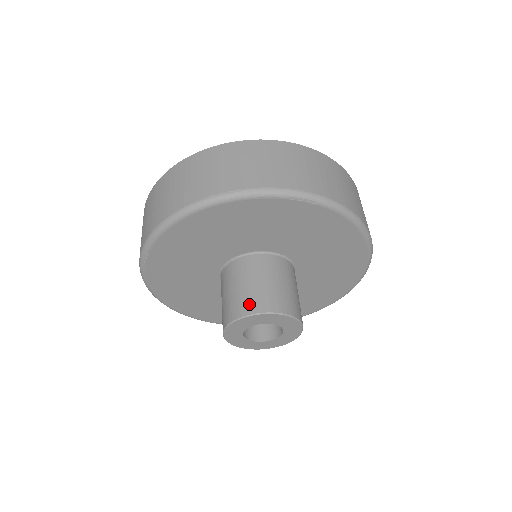
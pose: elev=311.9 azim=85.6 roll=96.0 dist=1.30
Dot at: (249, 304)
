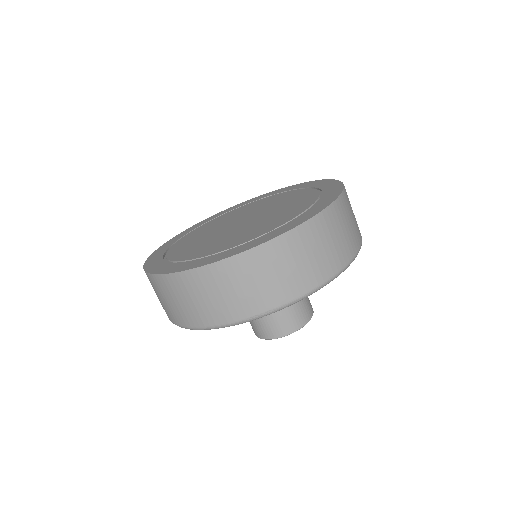
Dot at: (278, 330)
